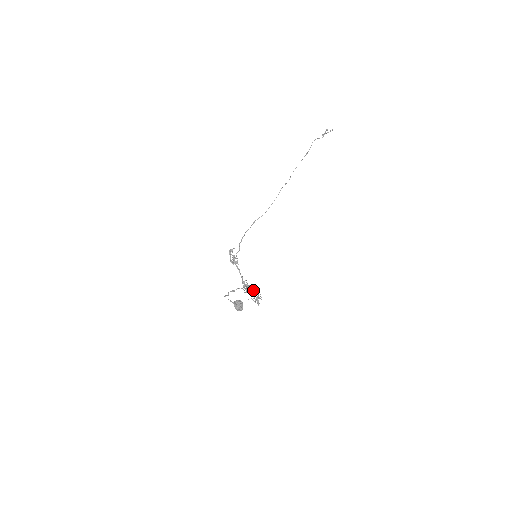
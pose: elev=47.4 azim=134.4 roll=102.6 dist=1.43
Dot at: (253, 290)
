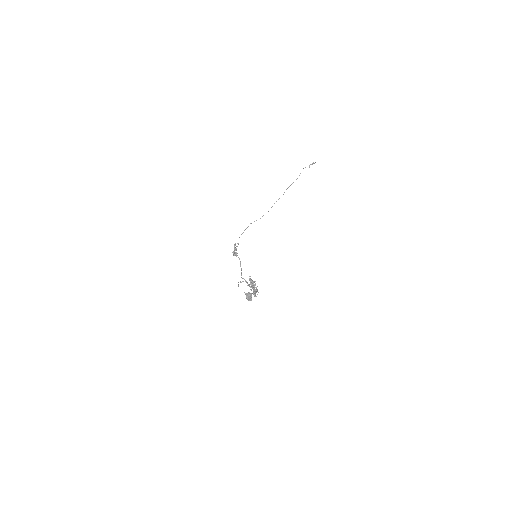
Dot at: (255, 285)
